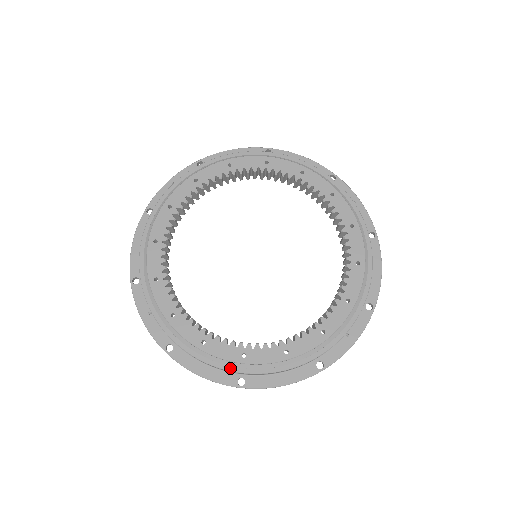
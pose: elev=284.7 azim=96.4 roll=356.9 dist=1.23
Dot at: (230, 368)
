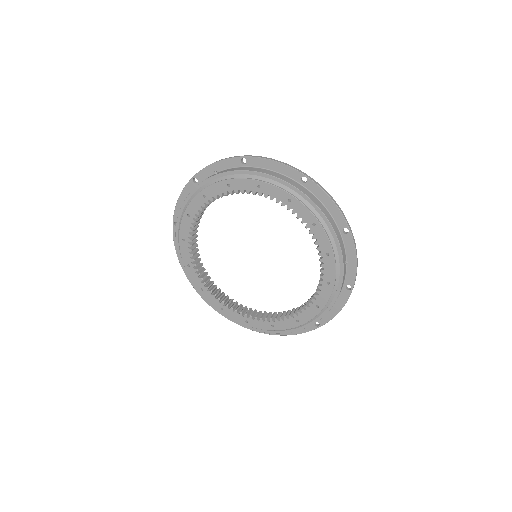
Dot at: (214, 308)
